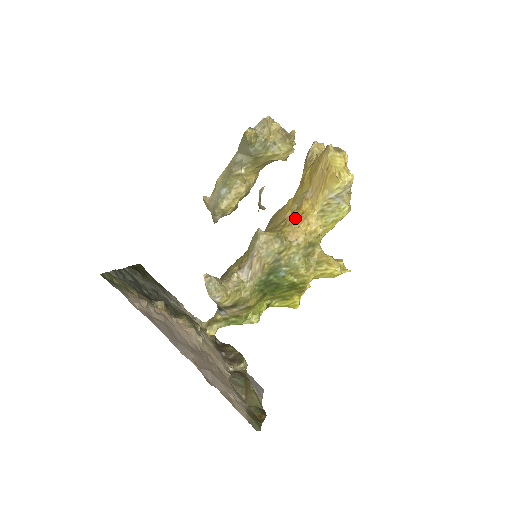
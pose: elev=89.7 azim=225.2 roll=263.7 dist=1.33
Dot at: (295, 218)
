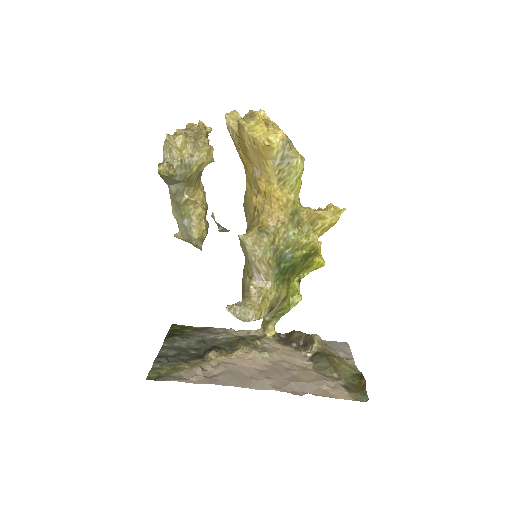
Dot at: (262, 202)
